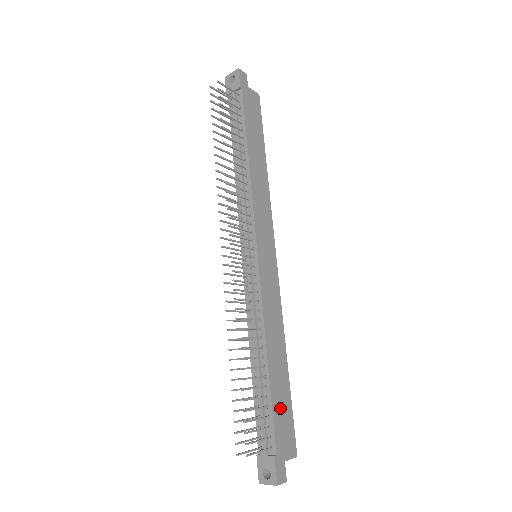
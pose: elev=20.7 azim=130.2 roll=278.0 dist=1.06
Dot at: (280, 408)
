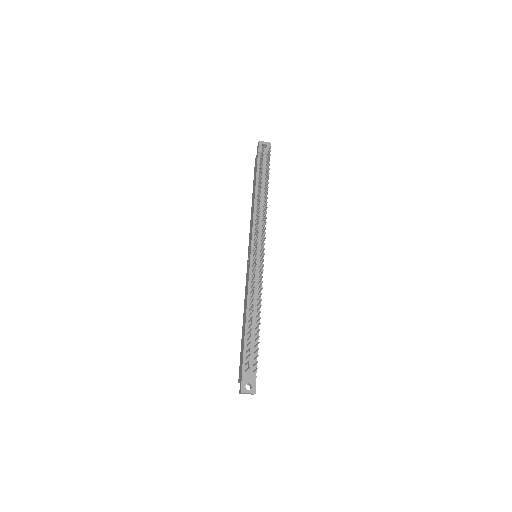
Dot at: occluded
